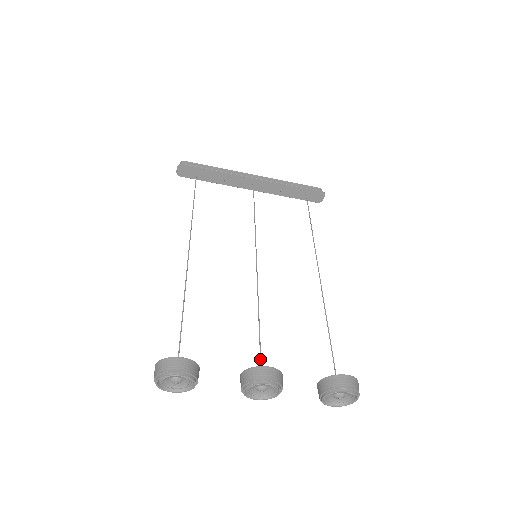
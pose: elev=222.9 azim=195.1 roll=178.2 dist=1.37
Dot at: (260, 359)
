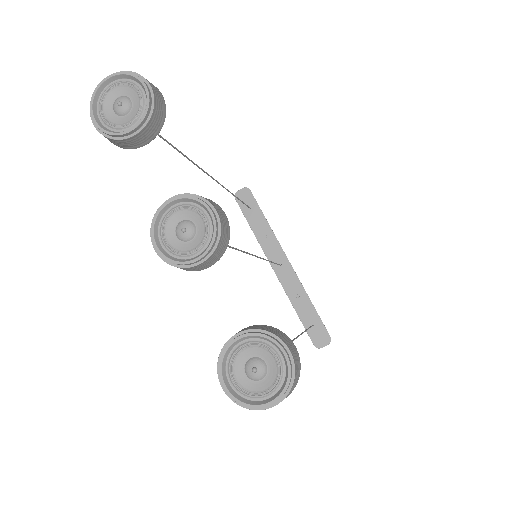
Dot at: occluded
